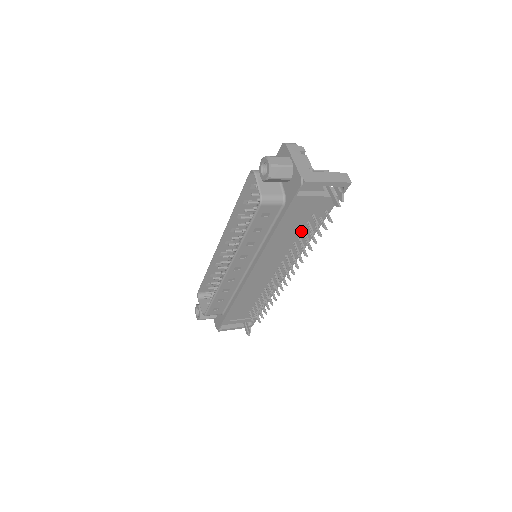
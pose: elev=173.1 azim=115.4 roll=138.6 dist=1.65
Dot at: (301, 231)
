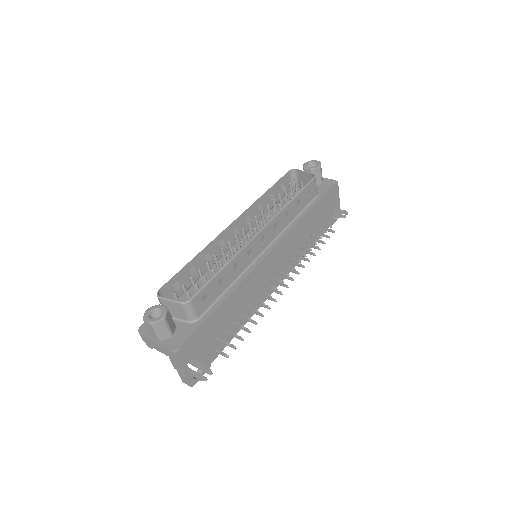
Dot at: (309, 236)
